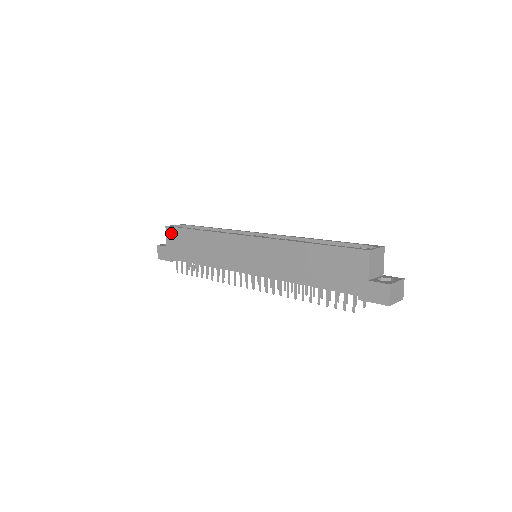
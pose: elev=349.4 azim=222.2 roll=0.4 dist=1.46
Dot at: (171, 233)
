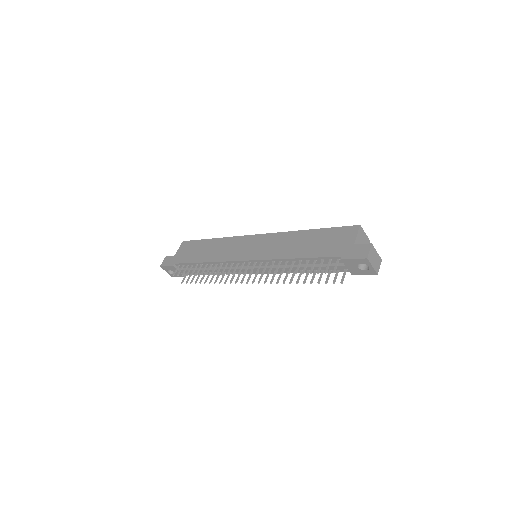
Dot at: (185, 245)
